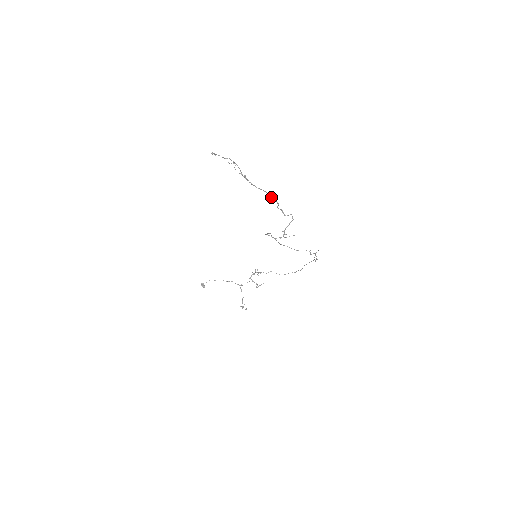
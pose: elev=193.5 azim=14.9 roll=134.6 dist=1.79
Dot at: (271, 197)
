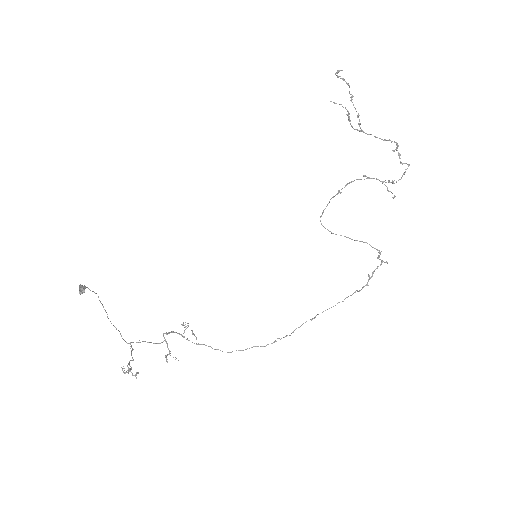
Dot at: (389, 139)
